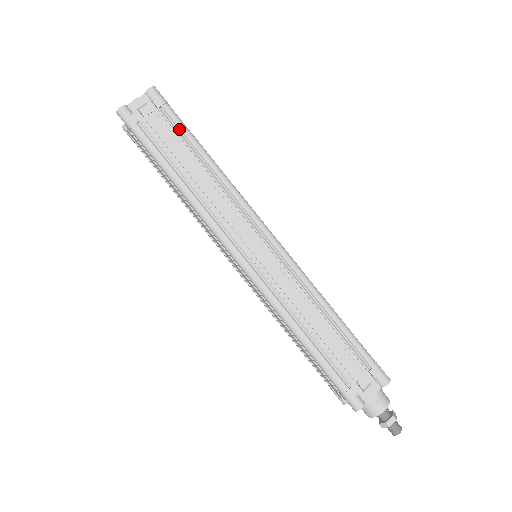
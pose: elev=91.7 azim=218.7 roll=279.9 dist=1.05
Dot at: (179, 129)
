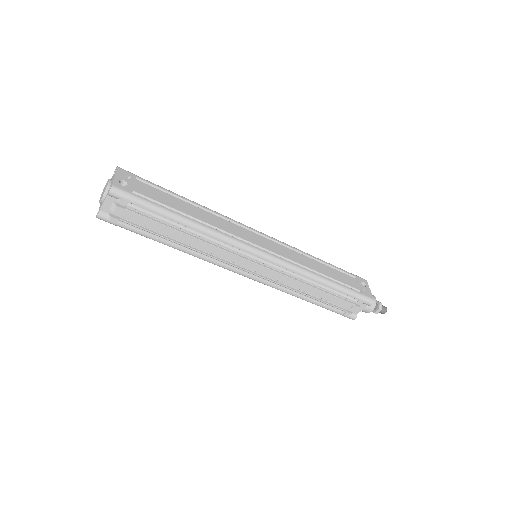
Dot at: (153, 213)
